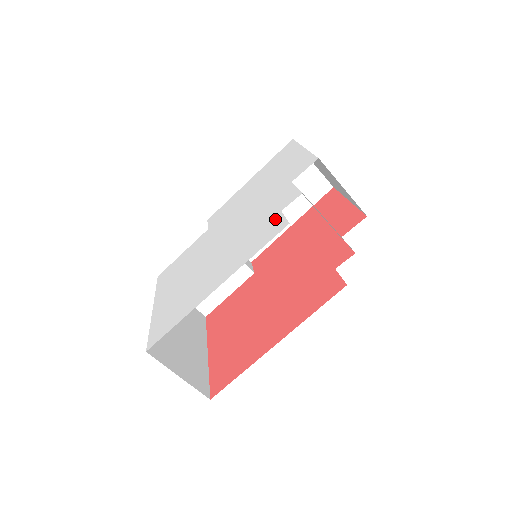
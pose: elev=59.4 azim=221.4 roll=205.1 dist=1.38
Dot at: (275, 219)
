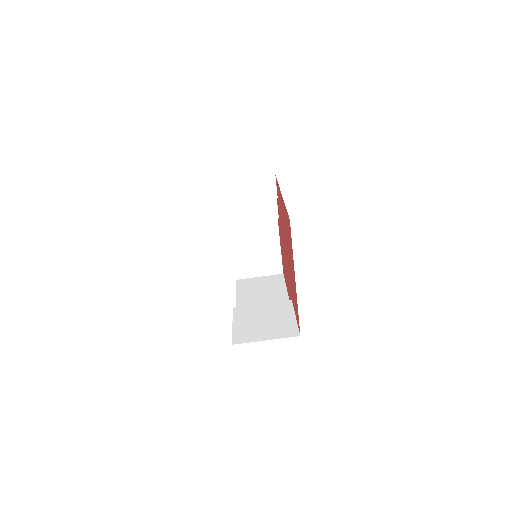
Dot at: occluded
